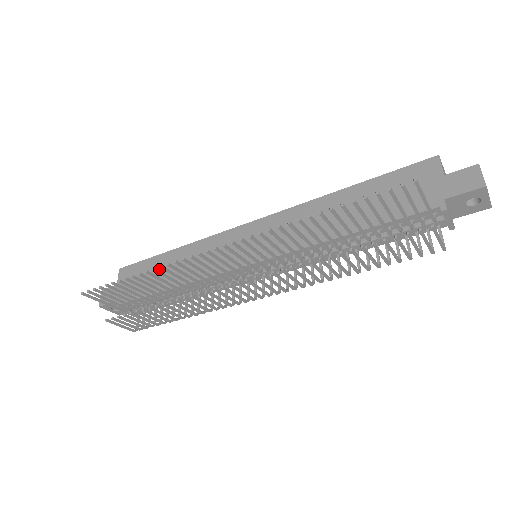
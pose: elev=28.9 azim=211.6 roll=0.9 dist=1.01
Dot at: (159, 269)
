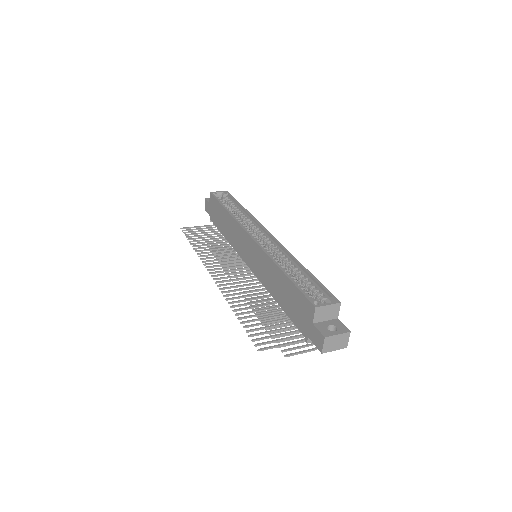
Dot at: (221, 217)
